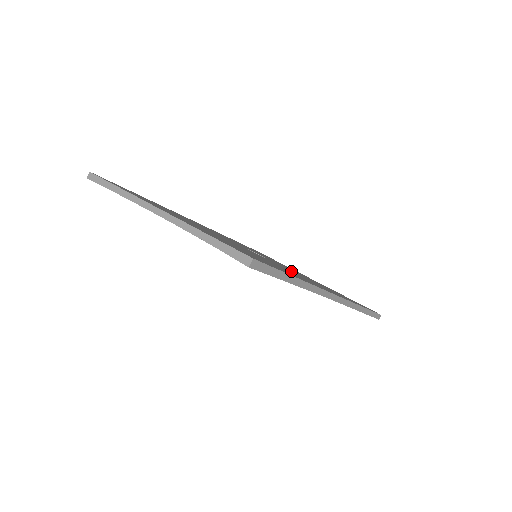
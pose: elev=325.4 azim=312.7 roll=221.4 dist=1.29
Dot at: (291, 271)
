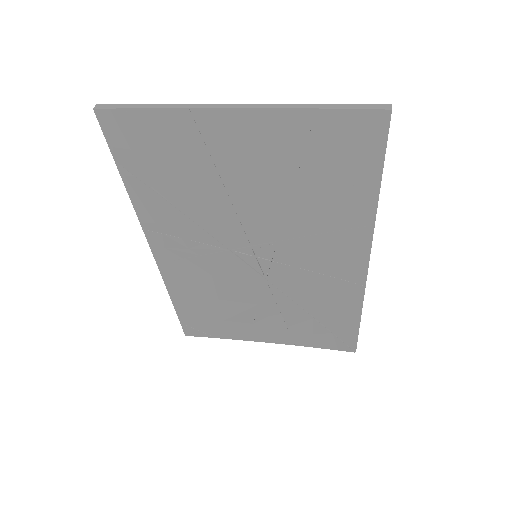
Dot at: (300, 264)
